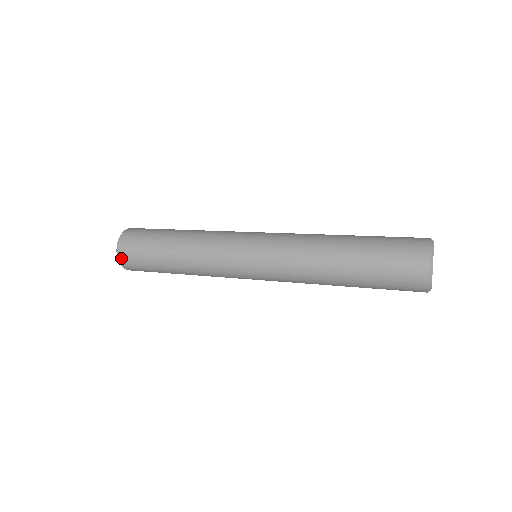
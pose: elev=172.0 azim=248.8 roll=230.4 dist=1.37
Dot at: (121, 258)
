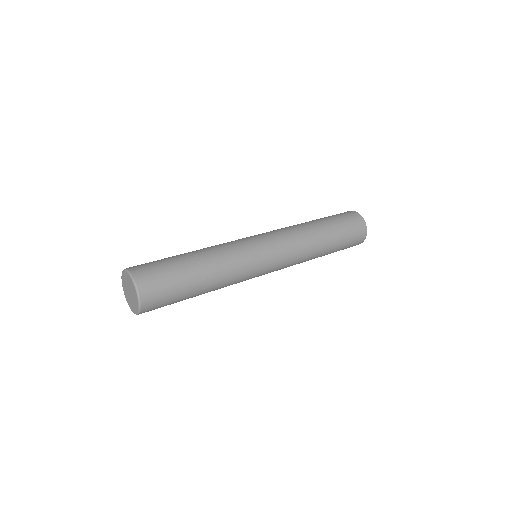
Dot at: (144, 297)
